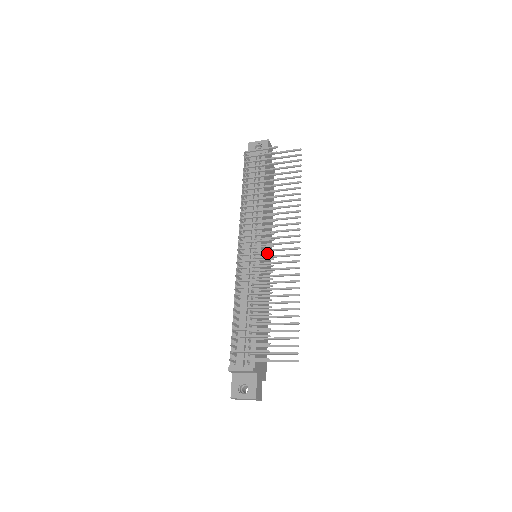
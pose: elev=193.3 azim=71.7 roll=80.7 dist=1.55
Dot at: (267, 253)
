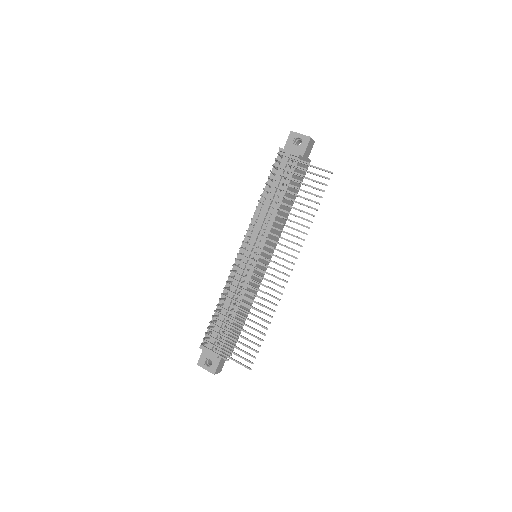
Dot at: (259, 271)
